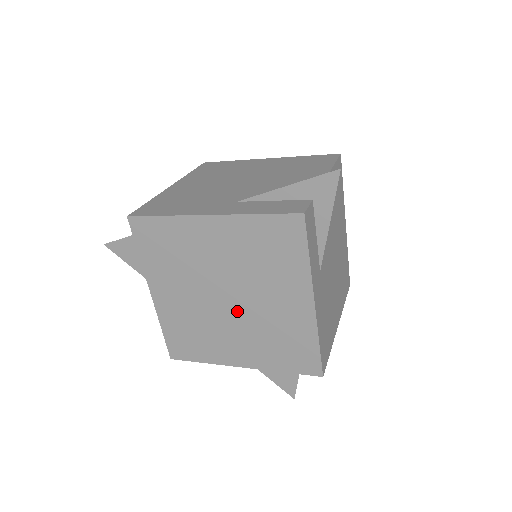
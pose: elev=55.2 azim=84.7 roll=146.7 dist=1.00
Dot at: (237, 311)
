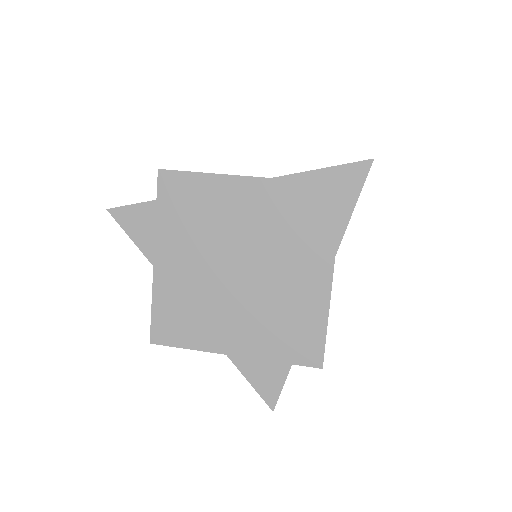
Dot at: (247, 285)
